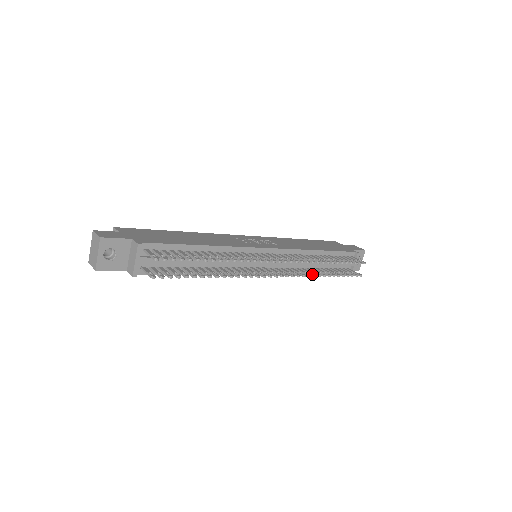
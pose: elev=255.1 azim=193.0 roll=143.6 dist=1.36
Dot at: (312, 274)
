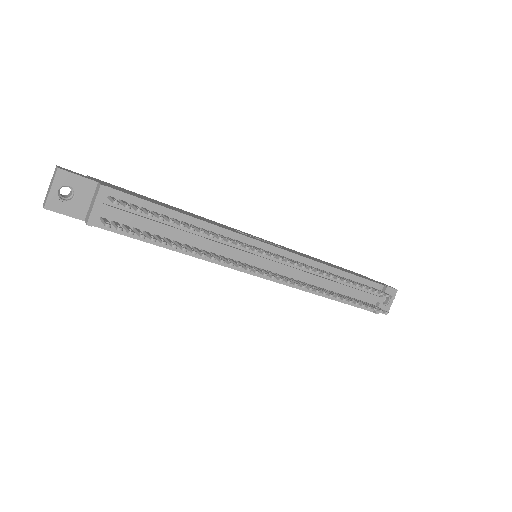
Dot at: (322, 291)
